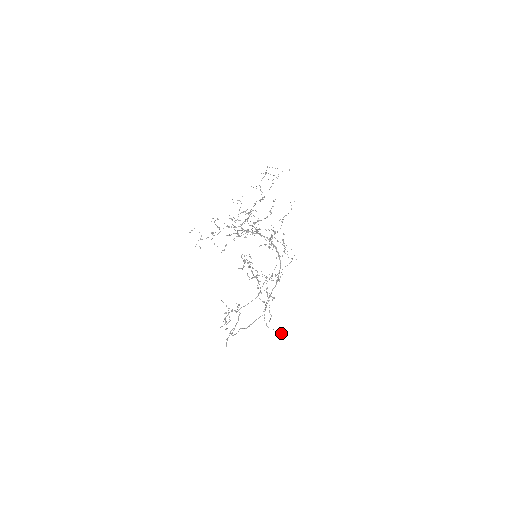
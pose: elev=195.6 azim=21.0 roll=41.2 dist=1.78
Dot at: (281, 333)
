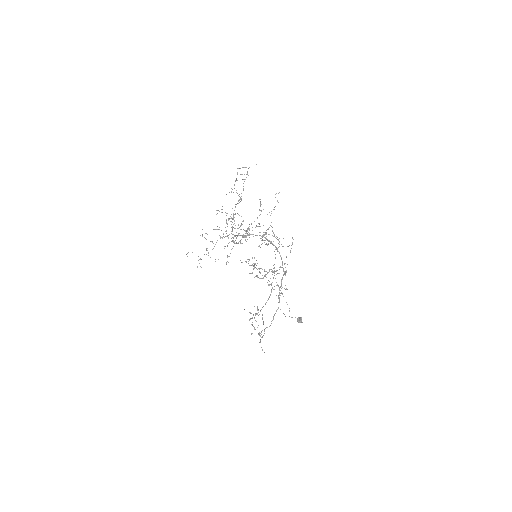
Dot at: occluded
